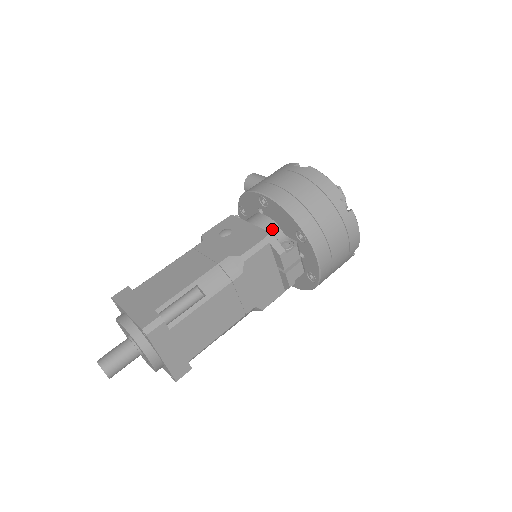
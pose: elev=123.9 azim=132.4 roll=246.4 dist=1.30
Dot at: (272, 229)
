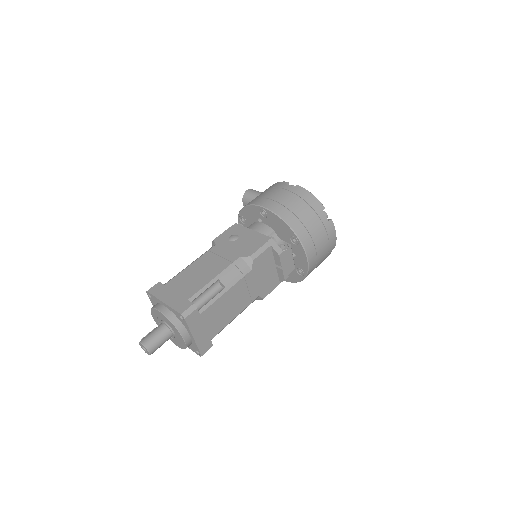
Dot at: (270, 235)
